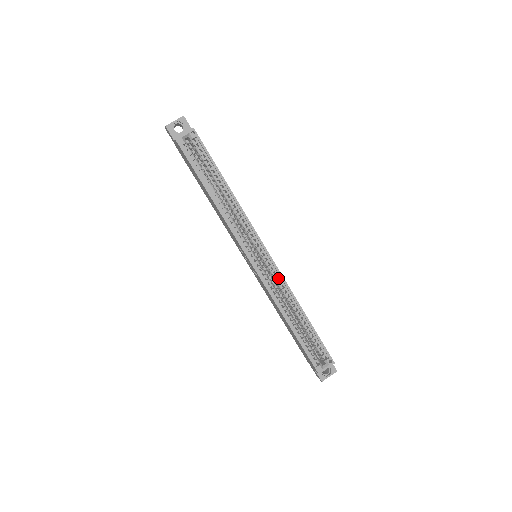
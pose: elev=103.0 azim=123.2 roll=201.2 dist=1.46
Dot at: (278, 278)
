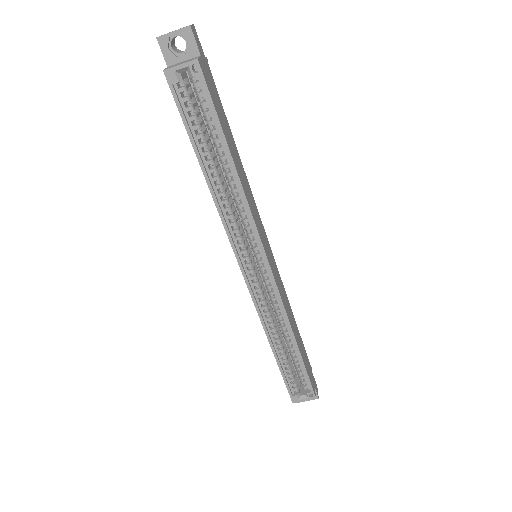
Dot at: (275, 295)
